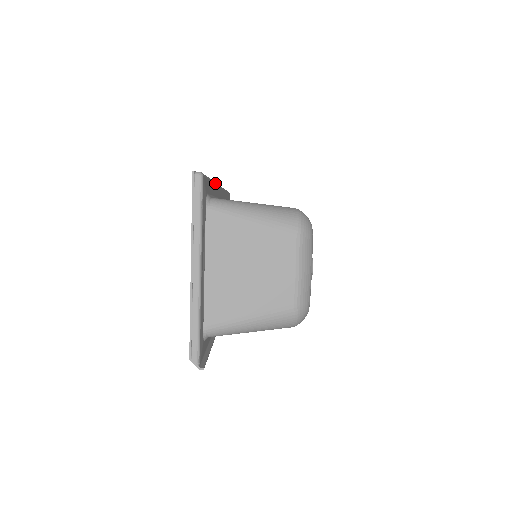
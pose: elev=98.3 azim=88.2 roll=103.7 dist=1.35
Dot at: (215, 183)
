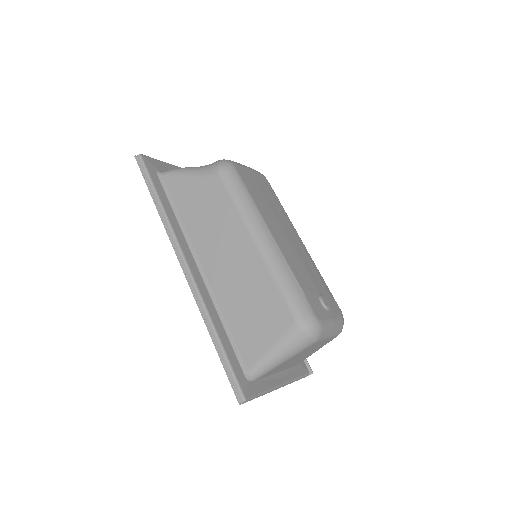
Dot at: (208, 313)
